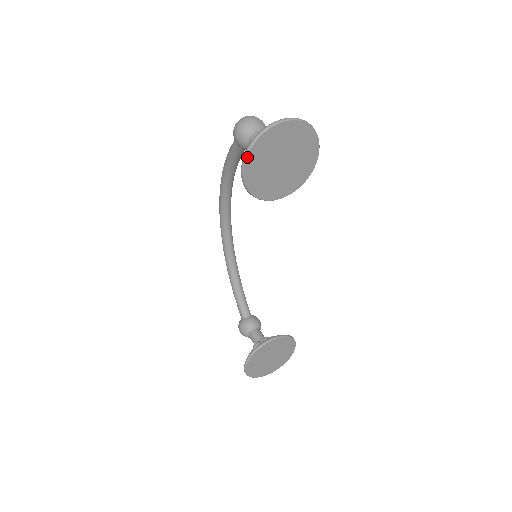
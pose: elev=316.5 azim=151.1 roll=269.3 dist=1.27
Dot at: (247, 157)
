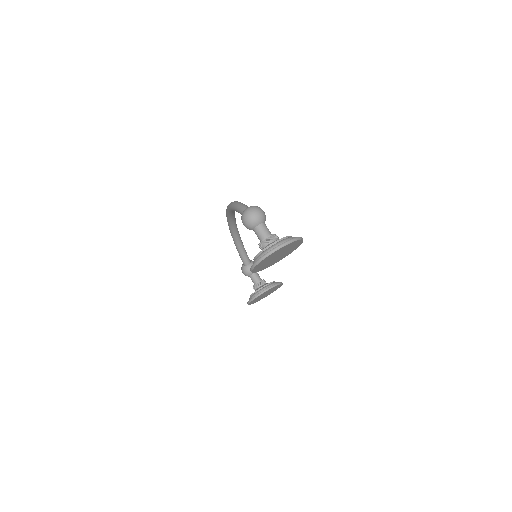
Dot at: (255, 267)
